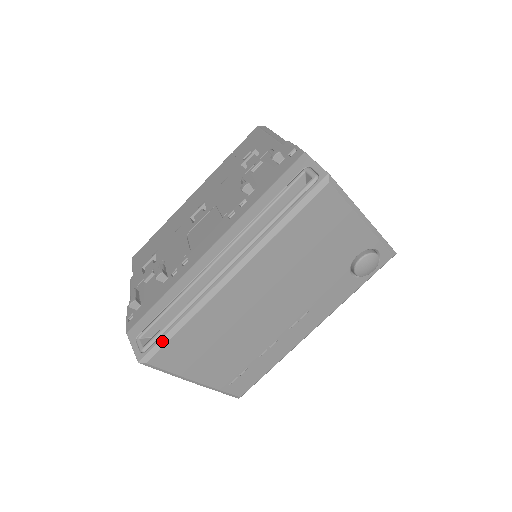
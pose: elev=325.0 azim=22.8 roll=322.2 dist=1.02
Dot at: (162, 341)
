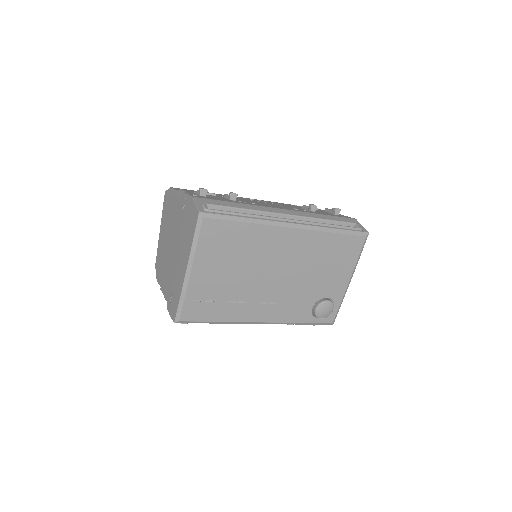
Dot at: (225, 216)
